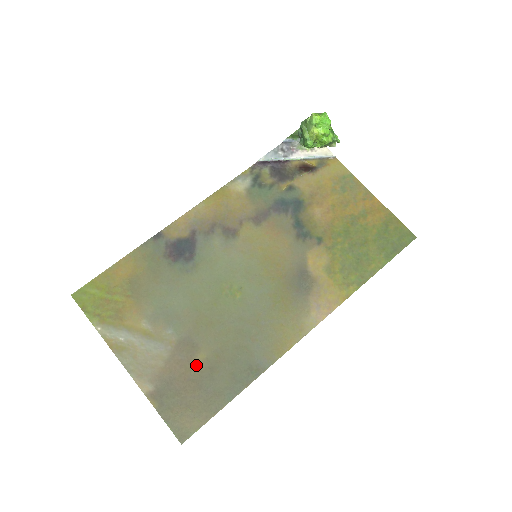
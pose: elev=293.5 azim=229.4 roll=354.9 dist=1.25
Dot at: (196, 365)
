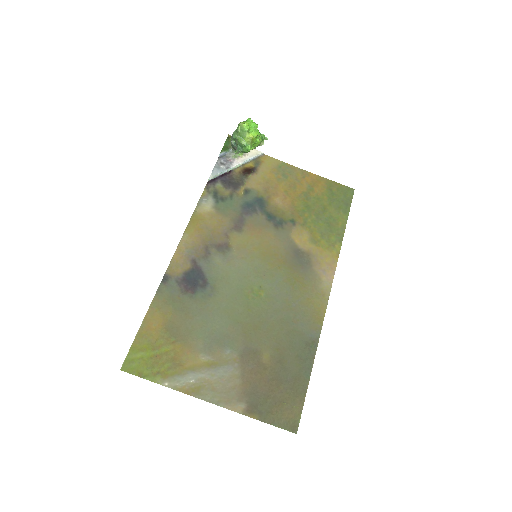
Dot at: (266, 366)
